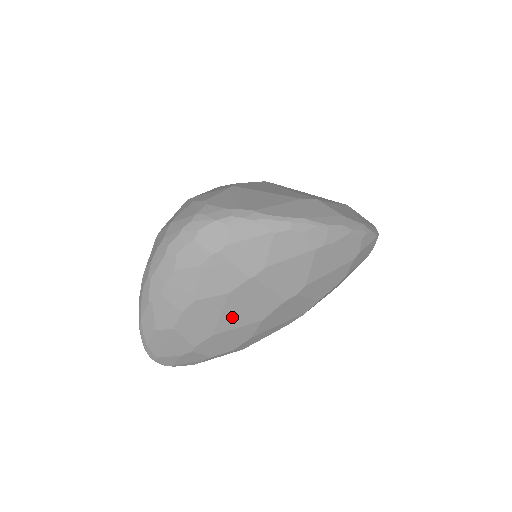
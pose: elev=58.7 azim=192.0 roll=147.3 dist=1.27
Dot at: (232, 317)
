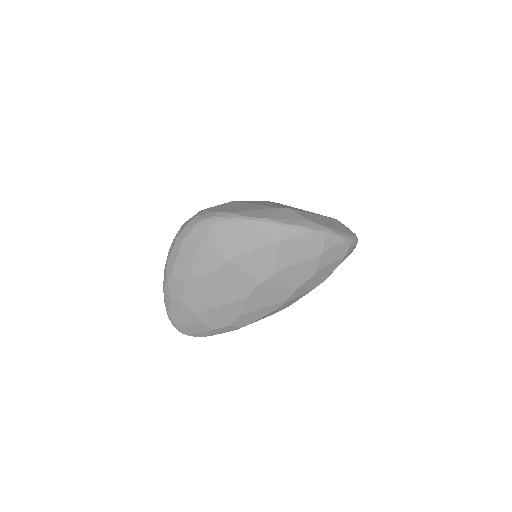
Dot at: (221, 294)
